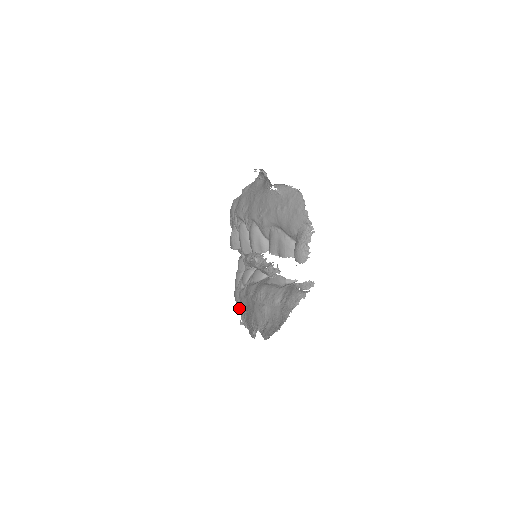
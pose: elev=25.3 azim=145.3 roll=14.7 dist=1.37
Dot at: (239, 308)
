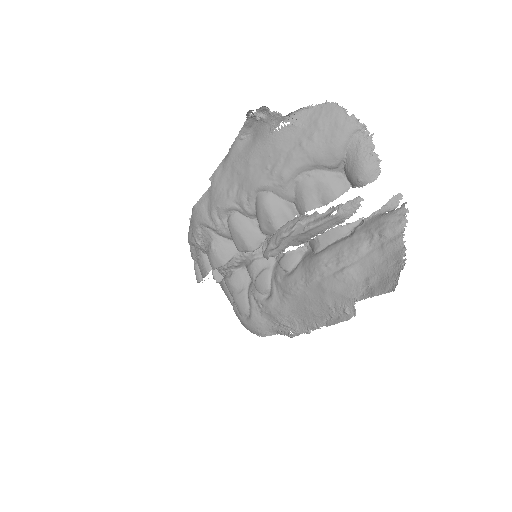
Dot at: (268, 331)
